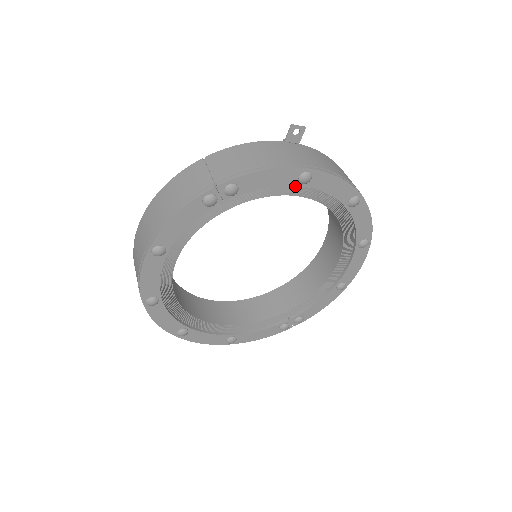
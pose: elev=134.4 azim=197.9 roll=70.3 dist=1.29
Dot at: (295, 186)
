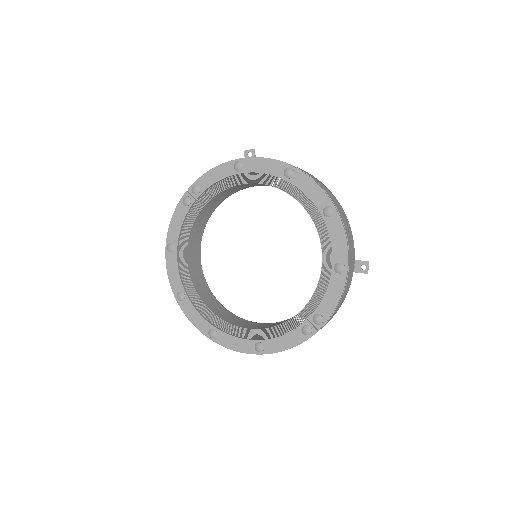
Dot at: (239, 177)
